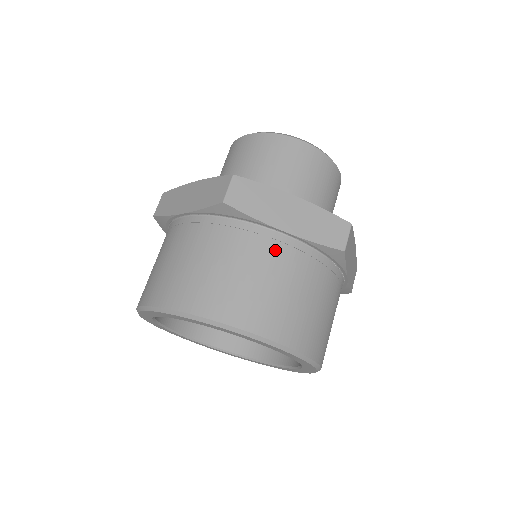
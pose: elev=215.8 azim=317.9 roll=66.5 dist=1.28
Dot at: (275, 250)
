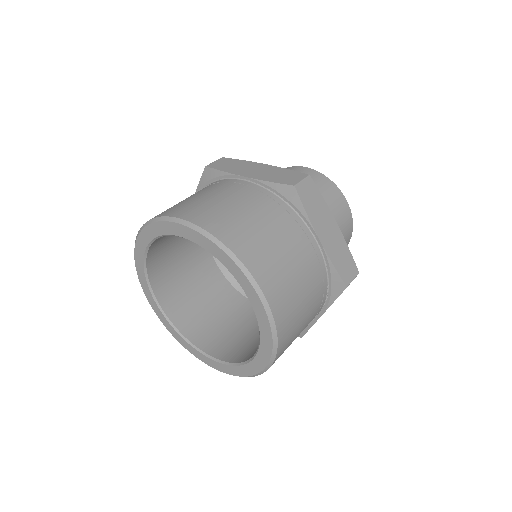
Dot at: (306, 248)
